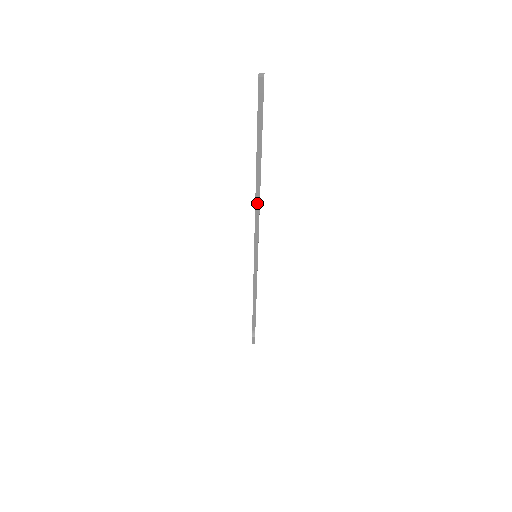
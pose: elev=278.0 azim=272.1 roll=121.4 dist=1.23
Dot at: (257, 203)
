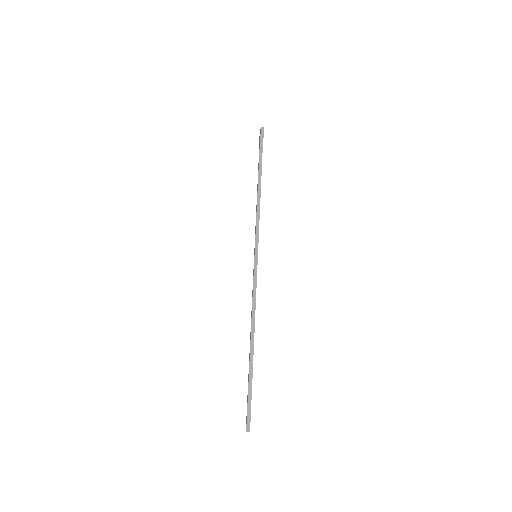
Dot at: (252, 320)
